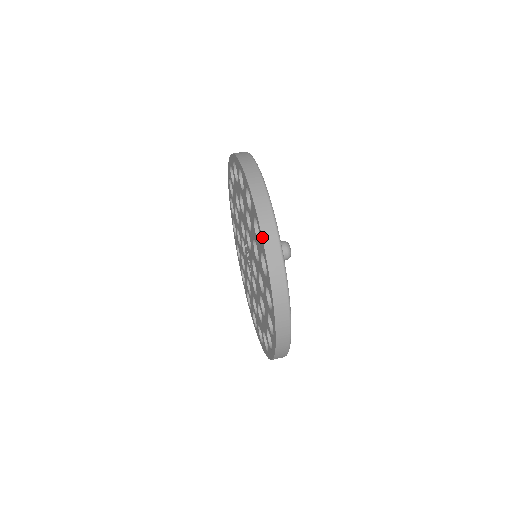
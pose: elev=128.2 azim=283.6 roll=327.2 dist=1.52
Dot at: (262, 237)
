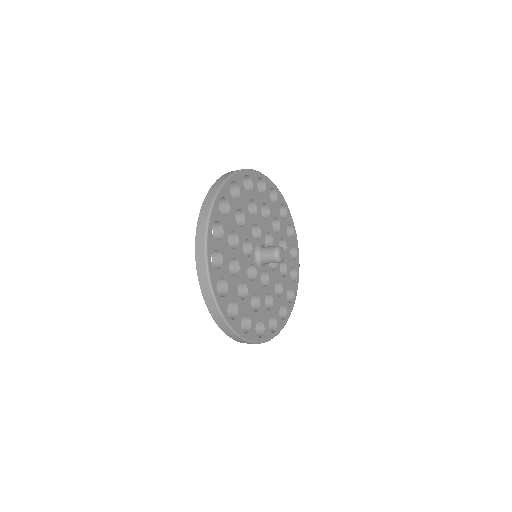
Dot at: occluded
